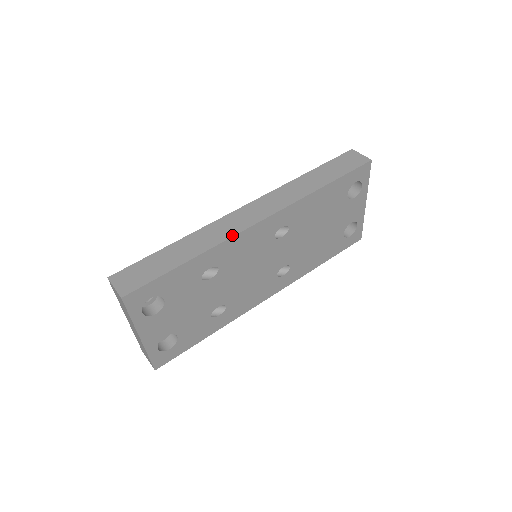
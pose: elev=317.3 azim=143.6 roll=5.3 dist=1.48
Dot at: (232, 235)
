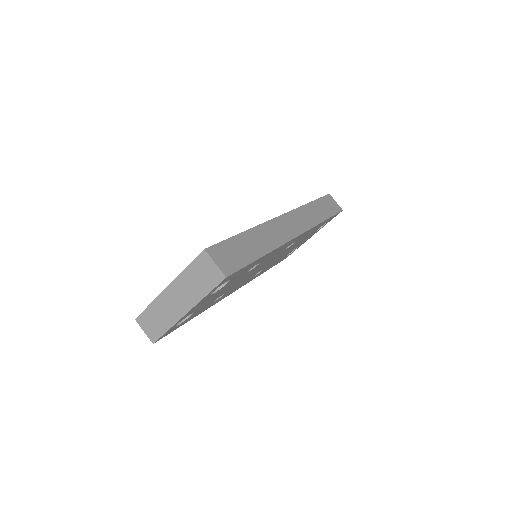
Dot at: (285, 241)
